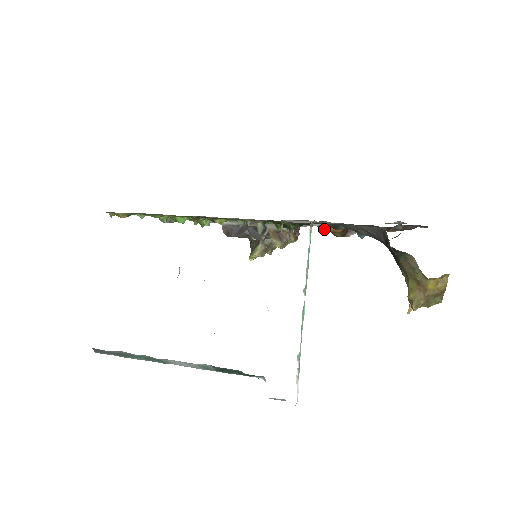
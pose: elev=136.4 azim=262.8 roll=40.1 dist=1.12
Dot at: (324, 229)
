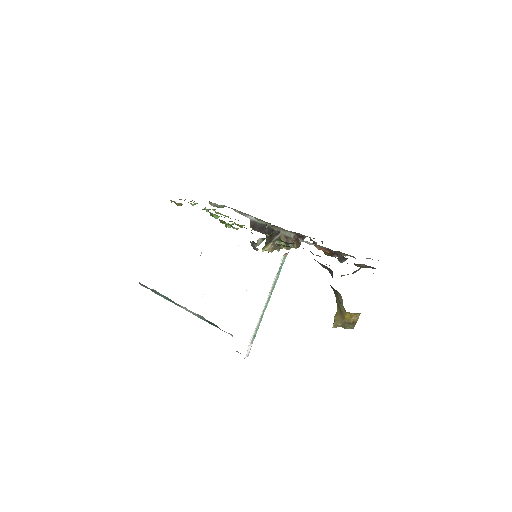
Dot at: (317, 248)
